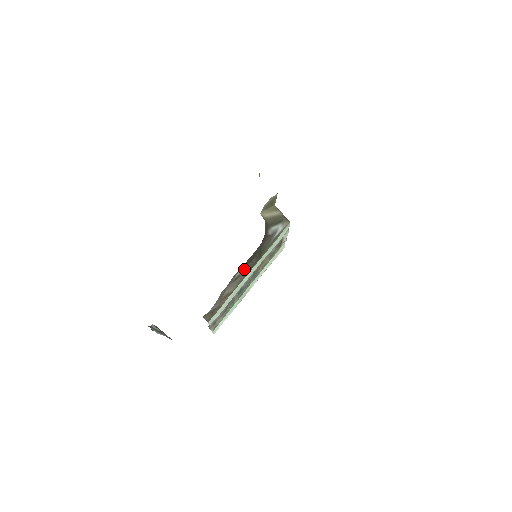
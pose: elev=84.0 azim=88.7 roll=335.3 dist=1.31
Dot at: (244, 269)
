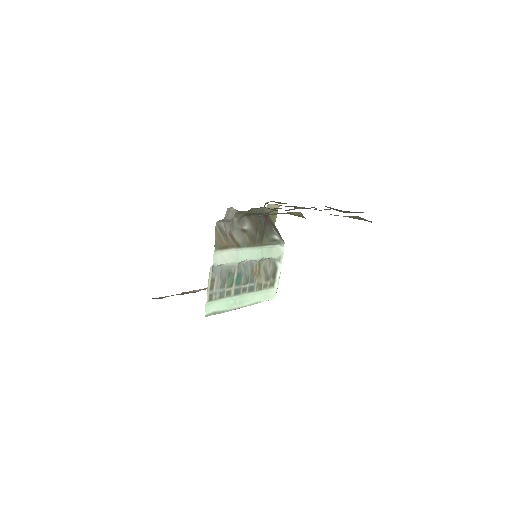
Dot at: (250, 232)
